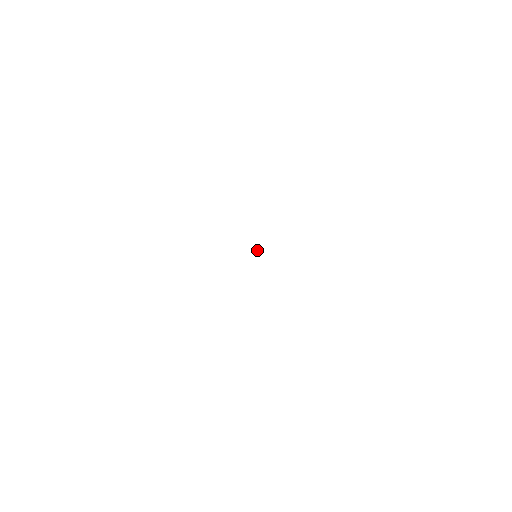
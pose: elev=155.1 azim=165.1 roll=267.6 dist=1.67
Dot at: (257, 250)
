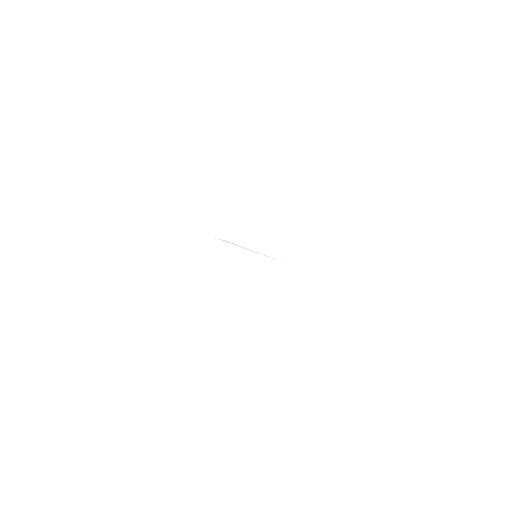
Dot at: occluded
